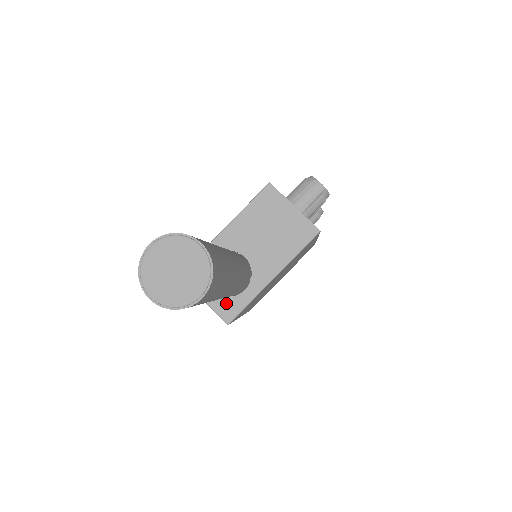
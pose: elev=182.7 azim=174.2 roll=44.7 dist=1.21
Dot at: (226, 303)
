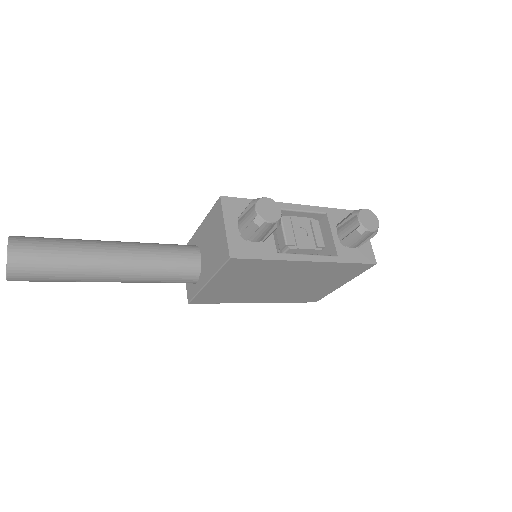
Dot at: (190, 286)
